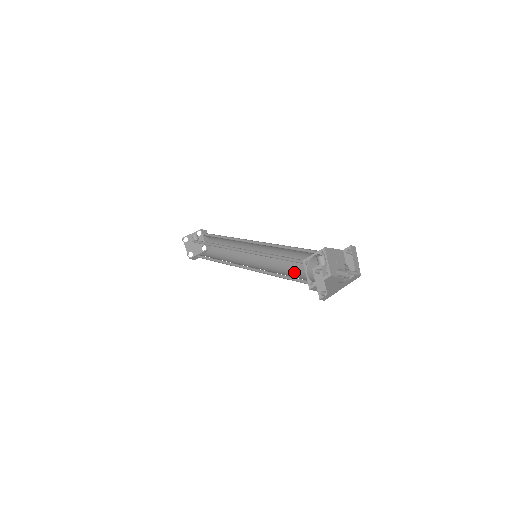
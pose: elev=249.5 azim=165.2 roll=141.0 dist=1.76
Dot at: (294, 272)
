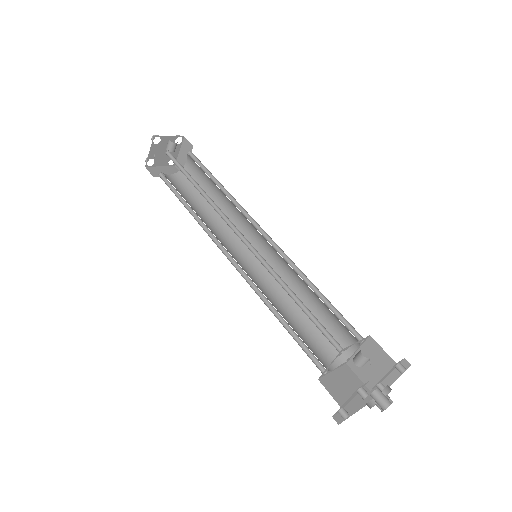
Dot at: (299, 321)
